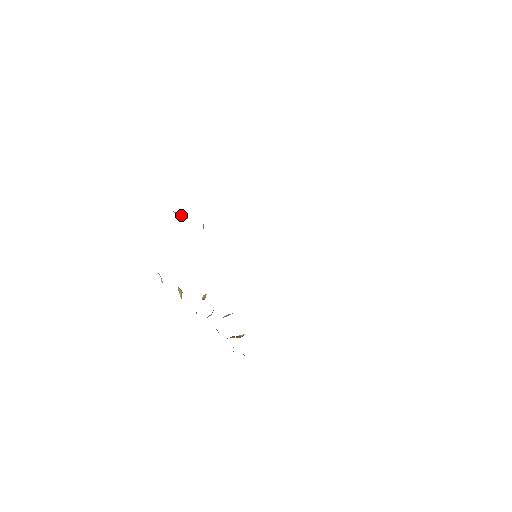
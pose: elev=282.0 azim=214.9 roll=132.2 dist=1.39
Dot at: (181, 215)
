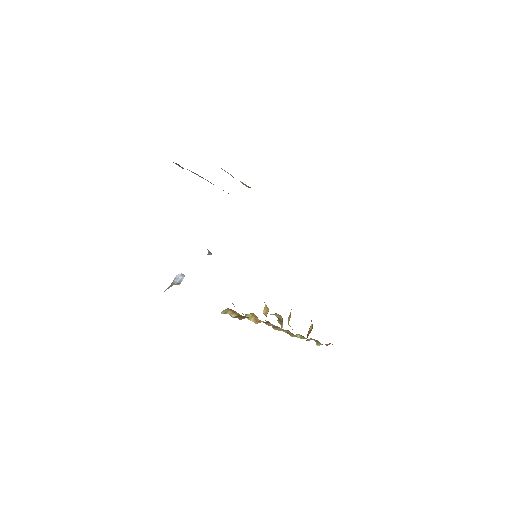
Dot at: (177, 279)
